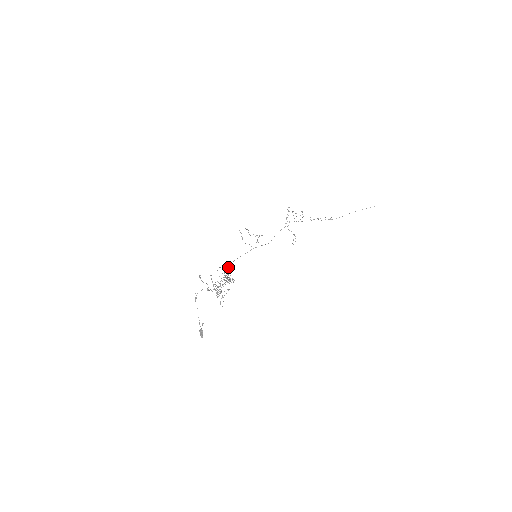
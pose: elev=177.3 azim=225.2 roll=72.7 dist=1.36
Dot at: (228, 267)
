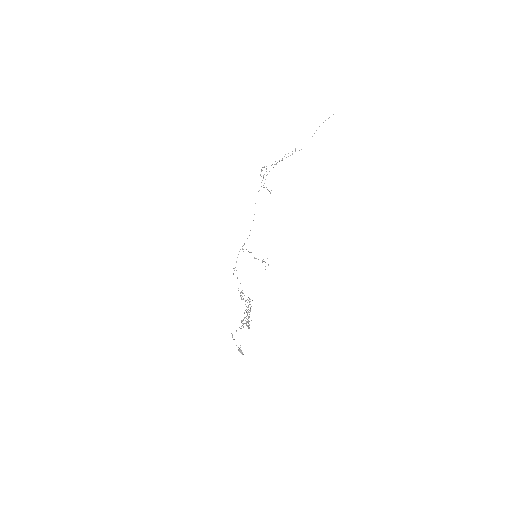
Dot at: (237, 278)
